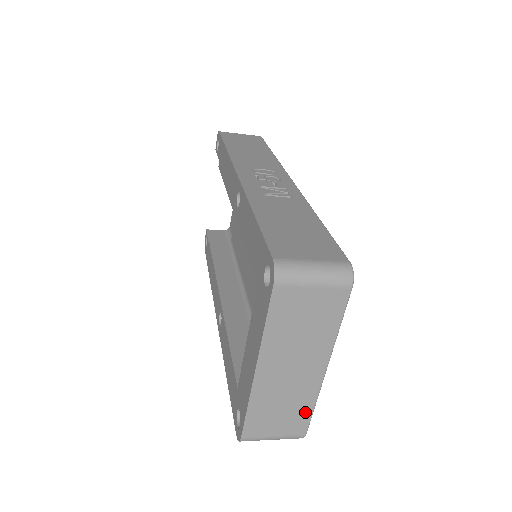
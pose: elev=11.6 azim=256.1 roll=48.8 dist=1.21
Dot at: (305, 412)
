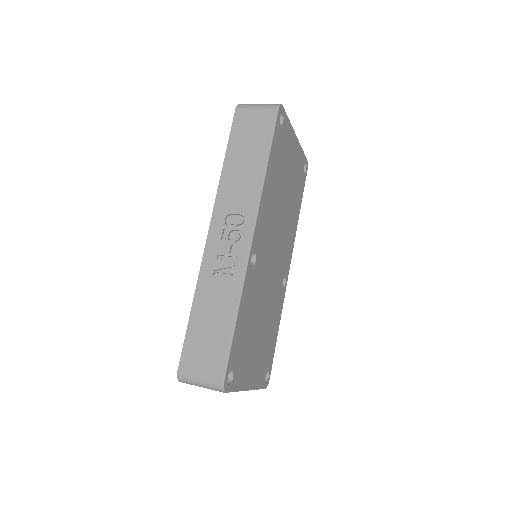
Dot at: occluded
